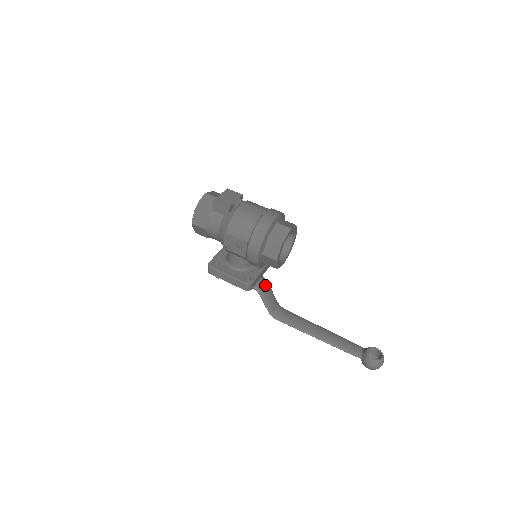
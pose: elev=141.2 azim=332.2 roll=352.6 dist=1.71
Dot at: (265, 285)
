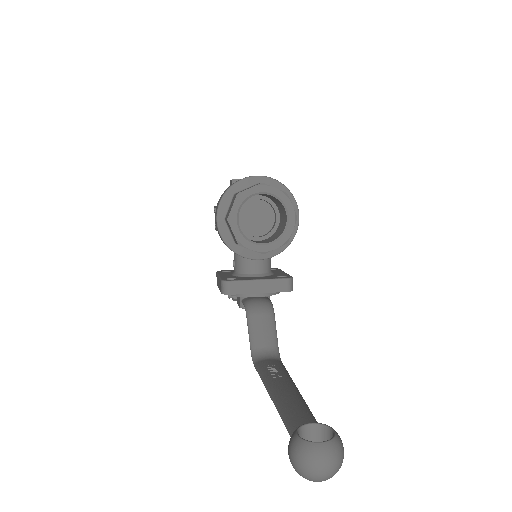
Dot at: (262, 308)
